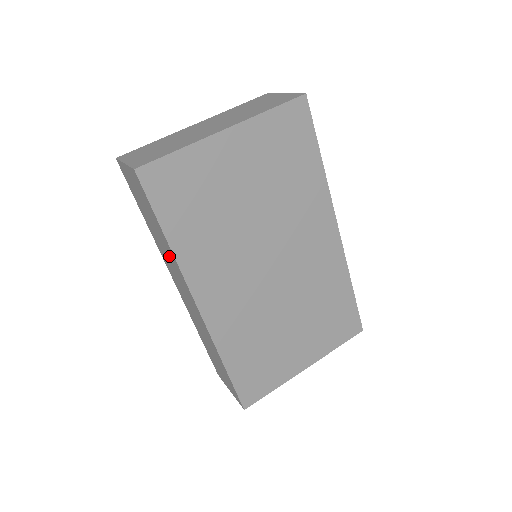
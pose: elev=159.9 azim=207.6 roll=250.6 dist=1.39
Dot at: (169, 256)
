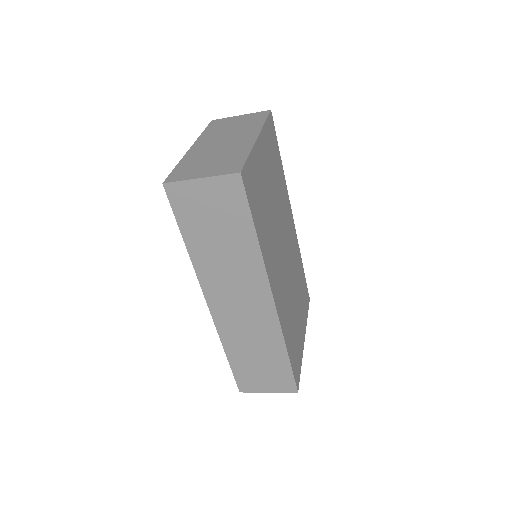
Dot at: (239, 263)
